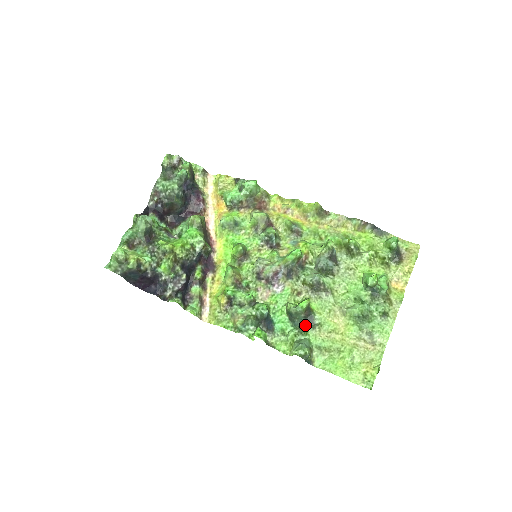
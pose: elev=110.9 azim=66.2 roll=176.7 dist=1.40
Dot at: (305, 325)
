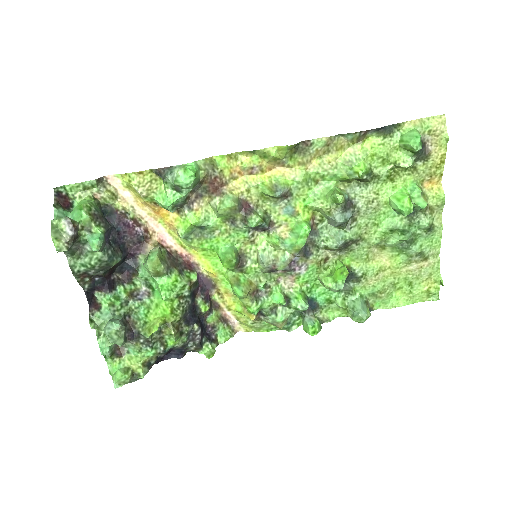
Dot at: (348, 283)
